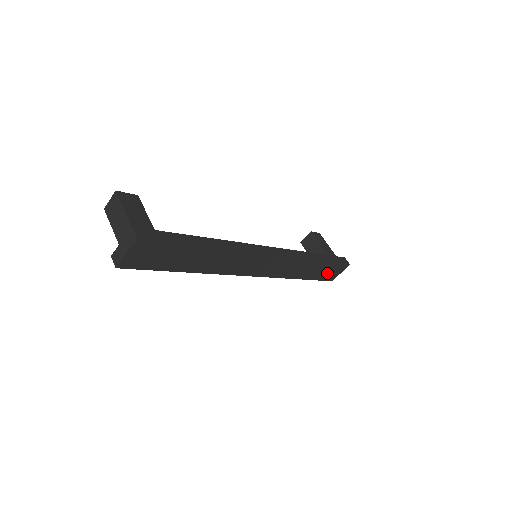
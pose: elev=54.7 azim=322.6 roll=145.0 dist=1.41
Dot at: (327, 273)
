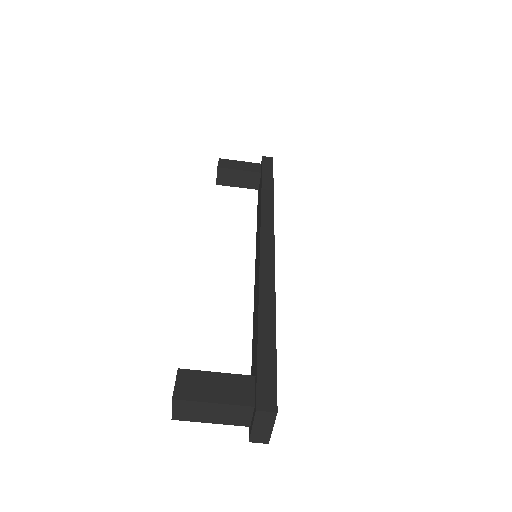
Dot at: occluded
